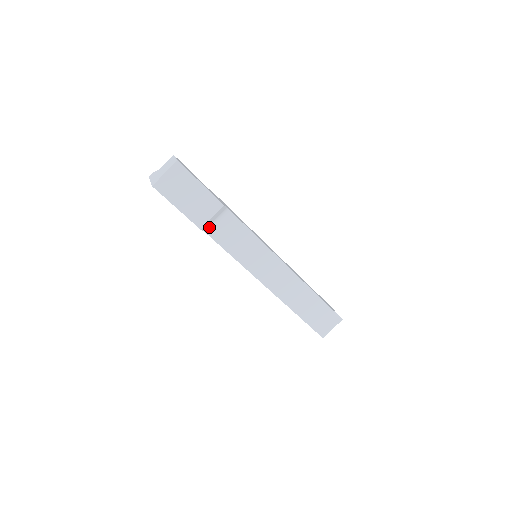
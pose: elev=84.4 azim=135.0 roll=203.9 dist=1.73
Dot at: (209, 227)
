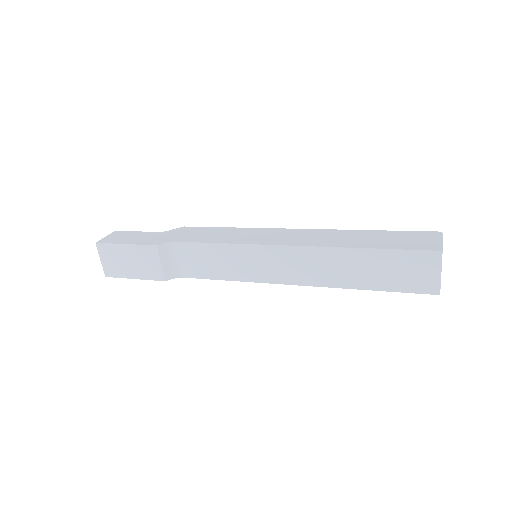
Dot at: (175, 271)
